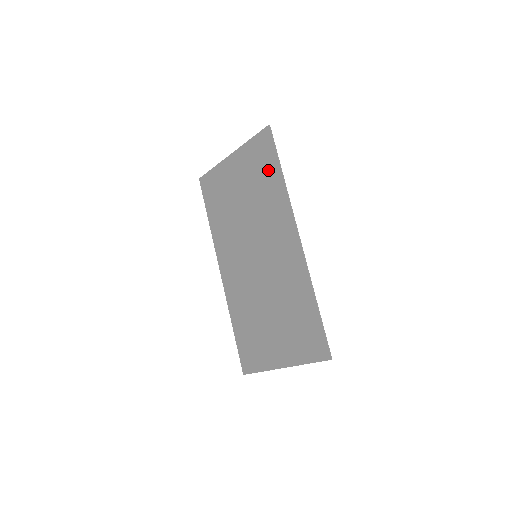
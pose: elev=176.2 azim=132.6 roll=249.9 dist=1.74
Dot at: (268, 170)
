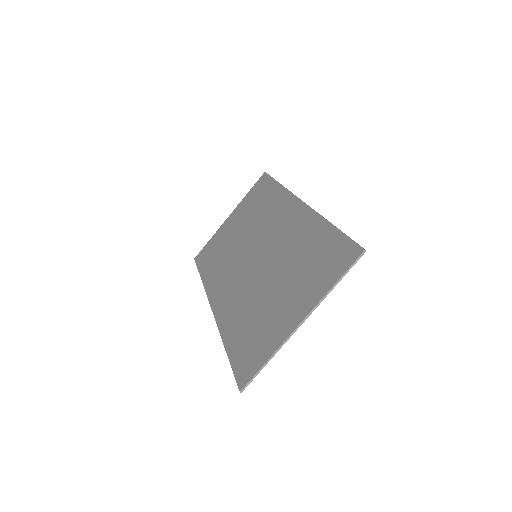
Dot at: (266, 192)
